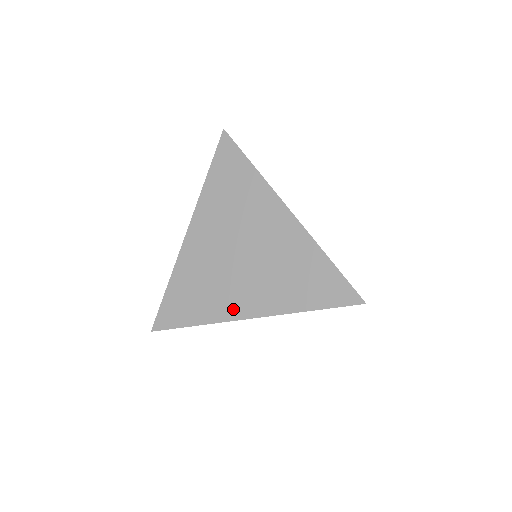
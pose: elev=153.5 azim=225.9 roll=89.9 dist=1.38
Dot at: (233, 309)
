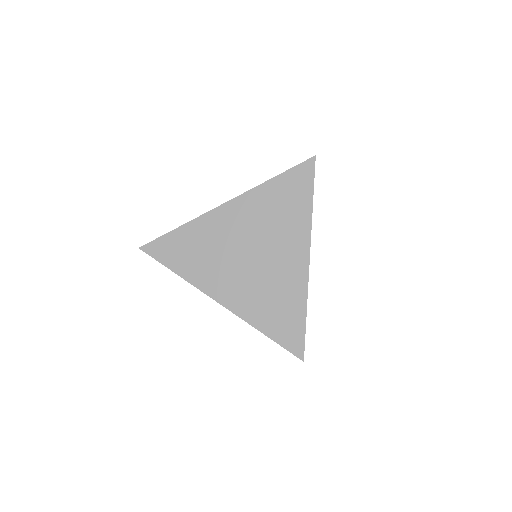
Dot at: (213, 286)
